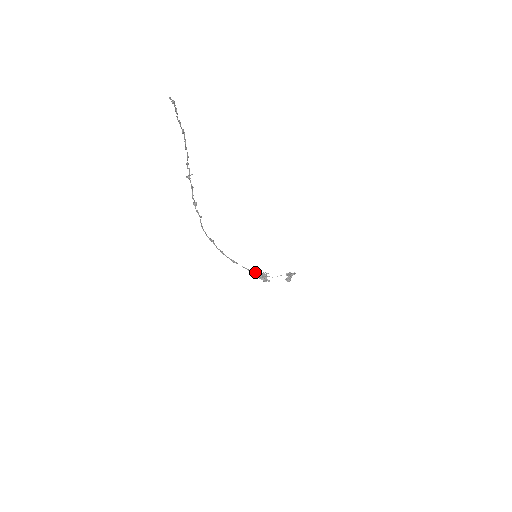
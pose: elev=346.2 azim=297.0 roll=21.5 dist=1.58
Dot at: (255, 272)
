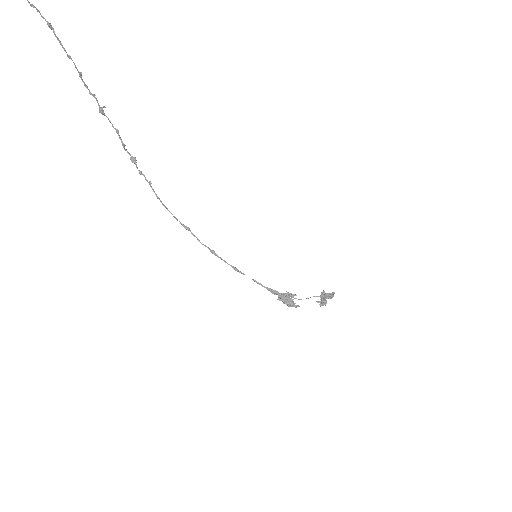
Dot at: (274, 291)
